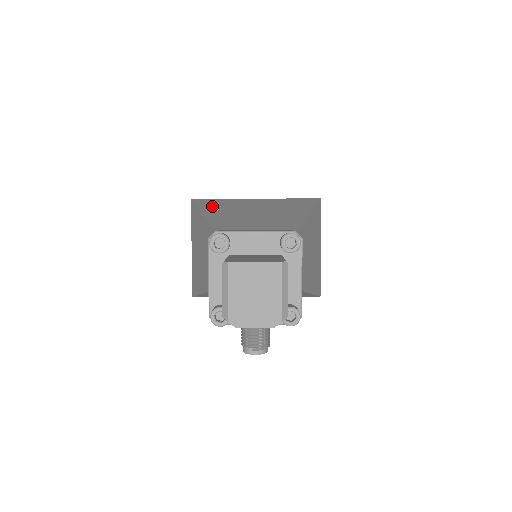
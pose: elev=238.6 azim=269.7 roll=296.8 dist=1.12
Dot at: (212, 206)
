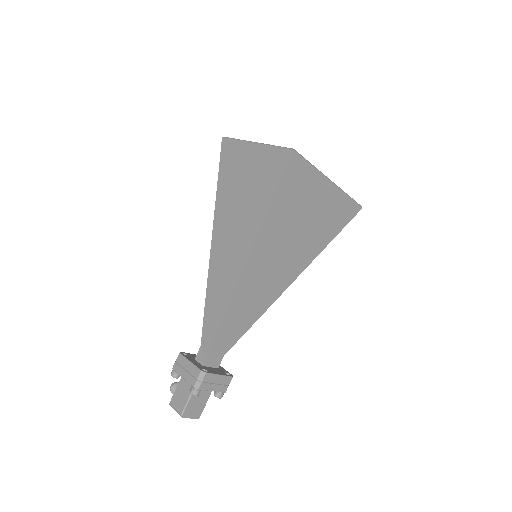
Dot at: (283, 204)
